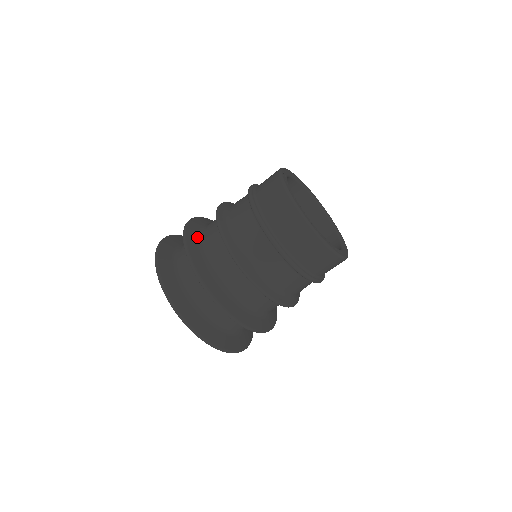
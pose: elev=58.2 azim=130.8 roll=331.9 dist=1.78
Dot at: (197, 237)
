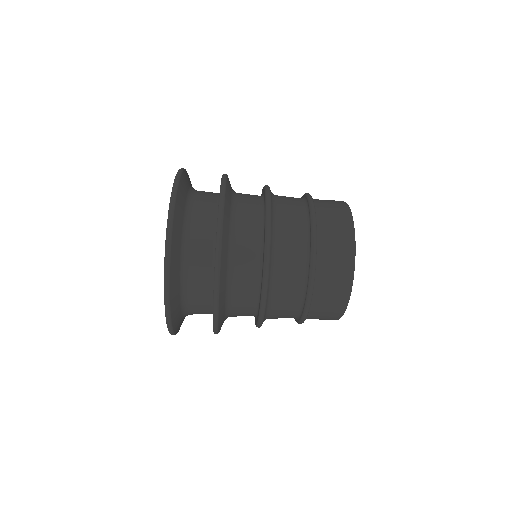
Dot at: (229, 235)
